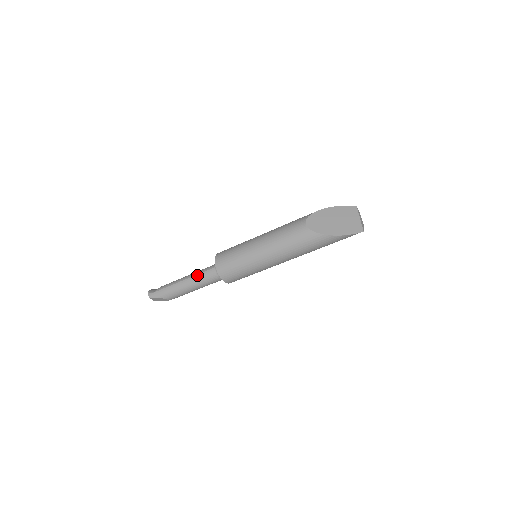
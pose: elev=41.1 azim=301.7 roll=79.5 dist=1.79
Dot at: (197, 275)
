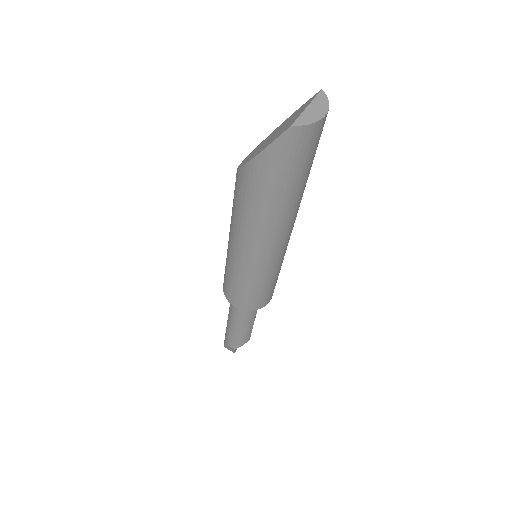
Dot at: occluded
